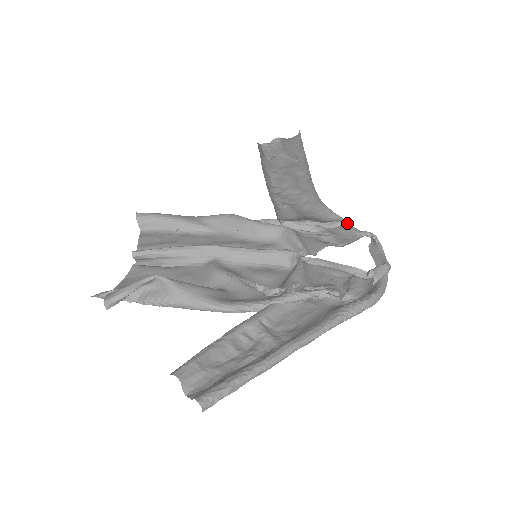
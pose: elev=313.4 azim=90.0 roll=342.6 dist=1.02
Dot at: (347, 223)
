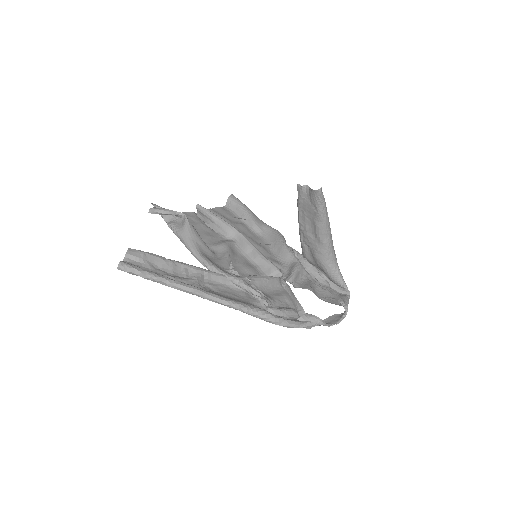
Dot at: (349, 295)
